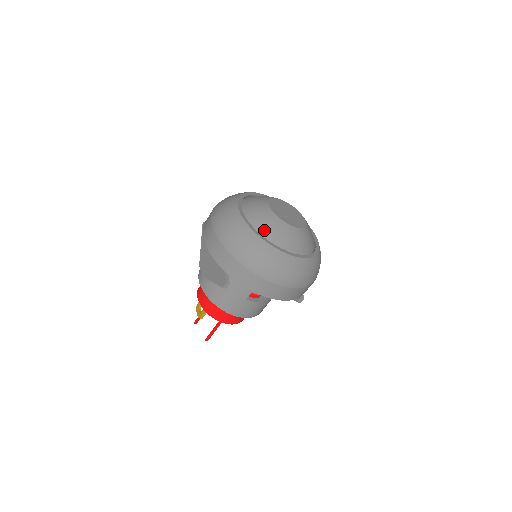
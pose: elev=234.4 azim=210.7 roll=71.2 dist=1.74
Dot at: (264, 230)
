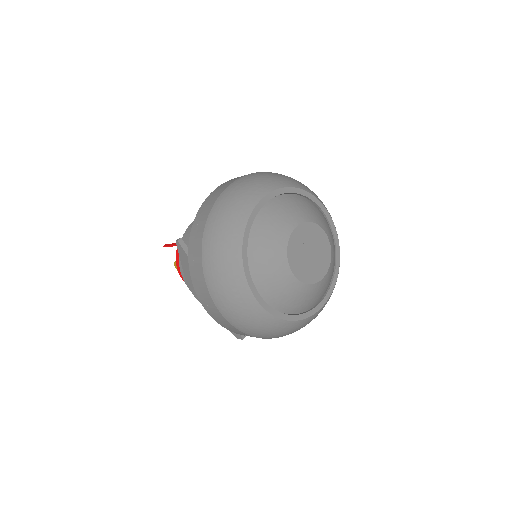
Dot at: (289, 307)
